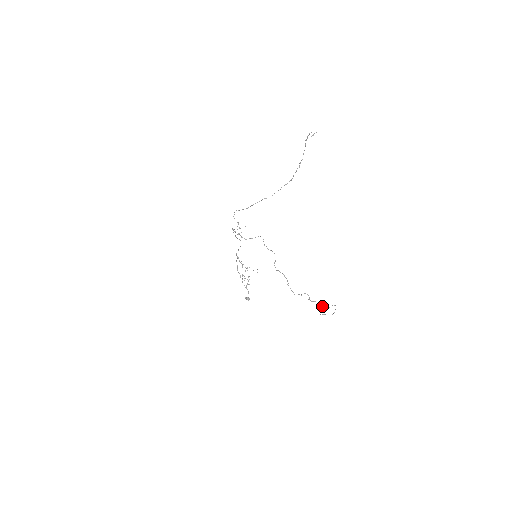
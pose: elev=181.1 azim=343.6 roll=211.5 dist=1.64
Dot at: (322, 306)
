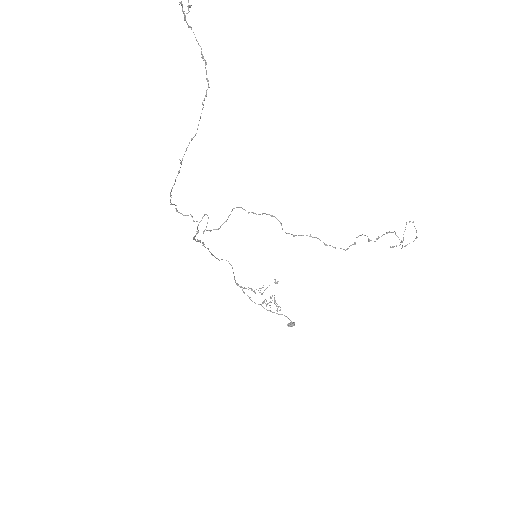
Dot at: occluded
